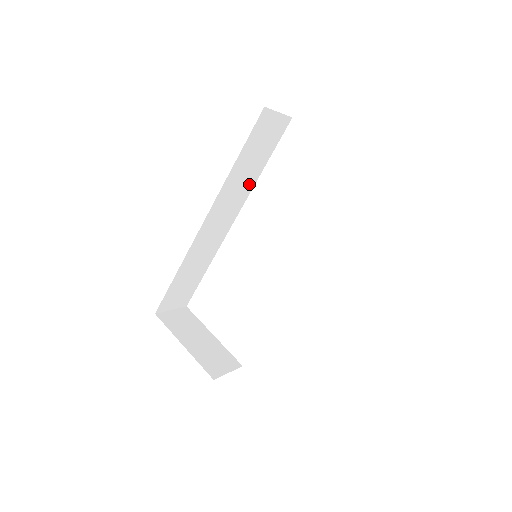
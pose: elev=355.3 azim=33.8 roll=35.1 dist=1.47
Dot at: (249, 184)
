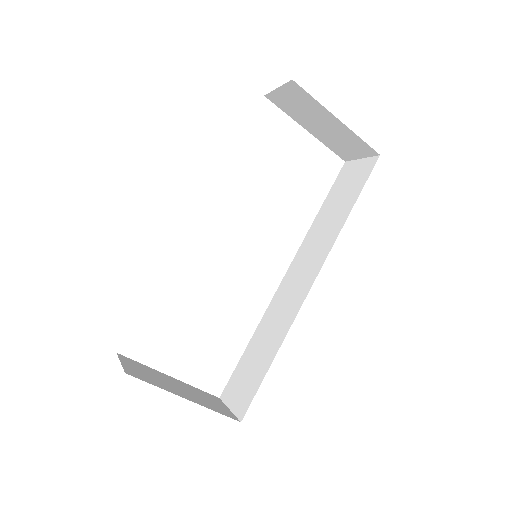
Dot at: occluded
